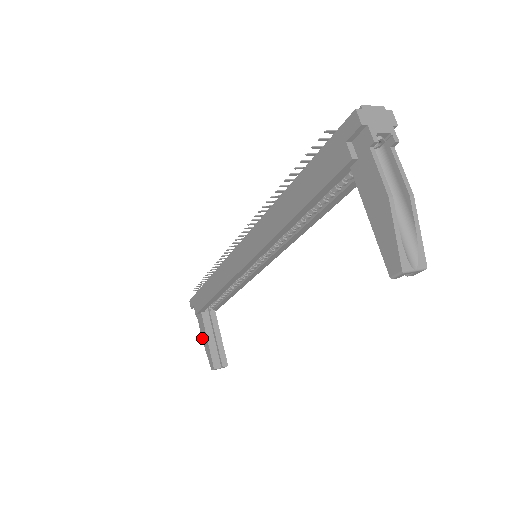
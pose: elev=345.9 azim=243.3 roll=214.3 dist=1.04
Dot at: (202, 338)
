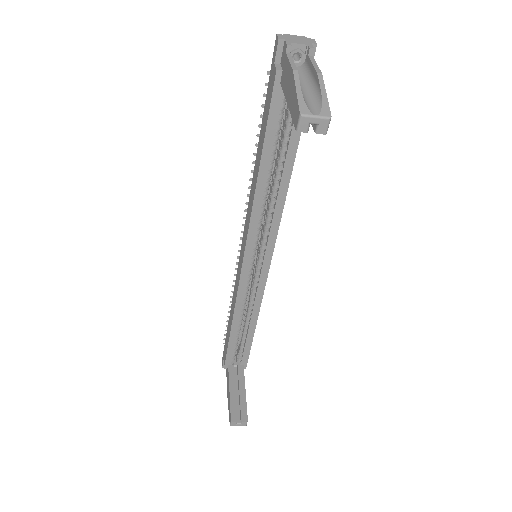
Dot at: (227, 395)
